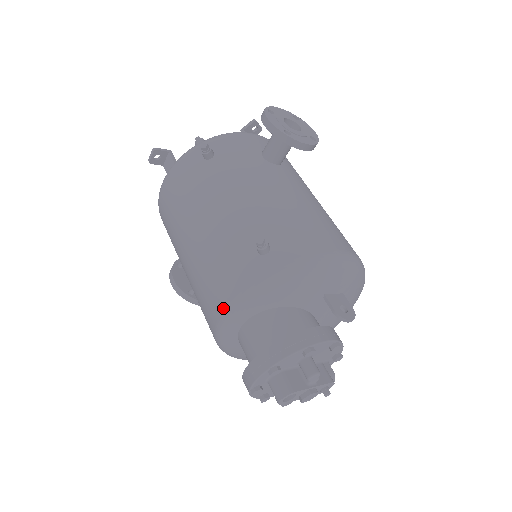
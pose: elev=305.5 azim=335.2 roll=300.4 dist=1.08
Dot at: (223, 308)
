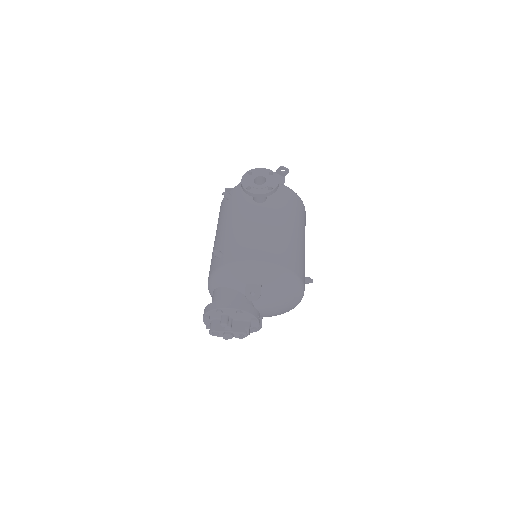
Dot at: occluded
